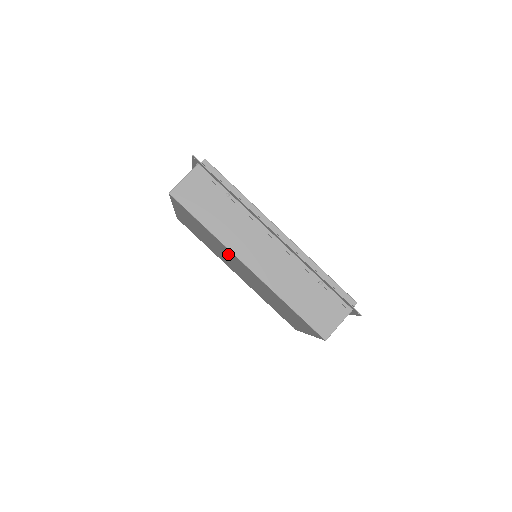
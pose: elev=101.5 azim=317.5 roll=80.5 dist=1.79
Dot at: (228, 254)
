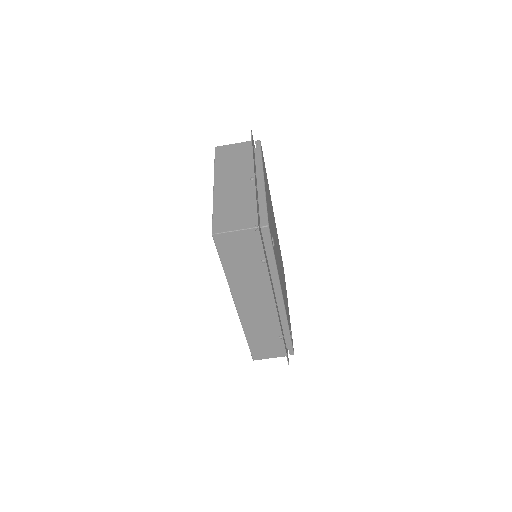
Dot at: occluded
